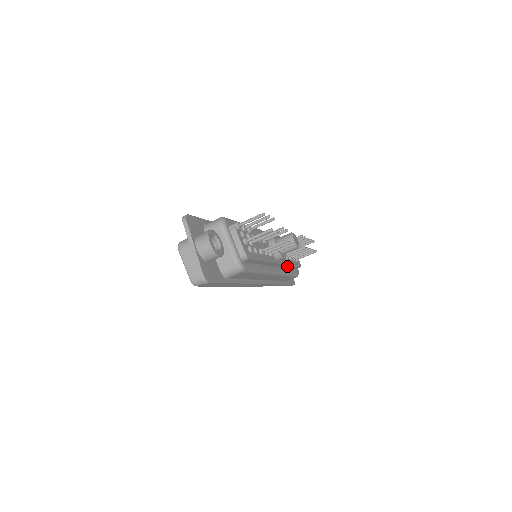
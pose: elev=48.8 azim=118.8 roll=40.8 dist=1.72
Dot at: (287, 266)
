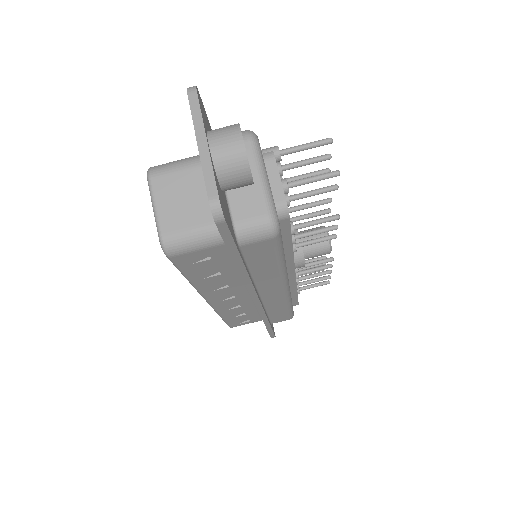
Dot at: (293, 290)
